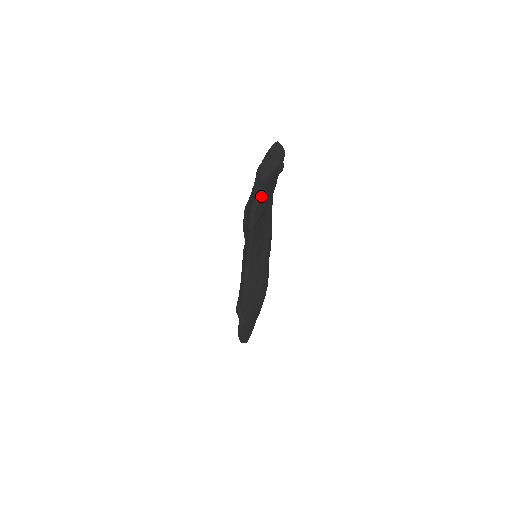
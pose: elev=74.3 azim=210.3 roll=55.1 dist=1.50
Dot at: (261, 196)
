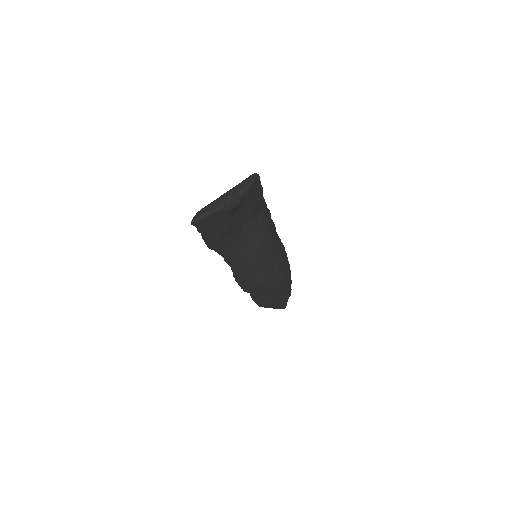
Dot at: (203, 231)
